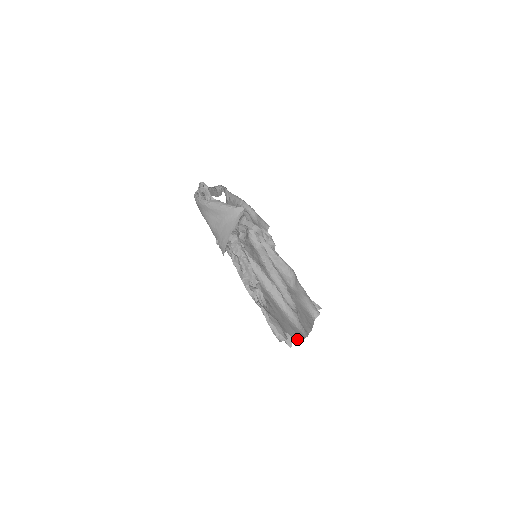
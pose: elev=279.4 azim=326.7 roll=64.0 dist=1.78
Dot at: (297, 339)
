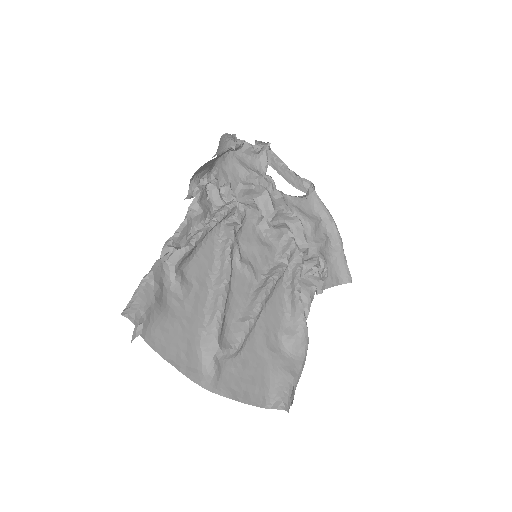
Dot at: (173, 362)
